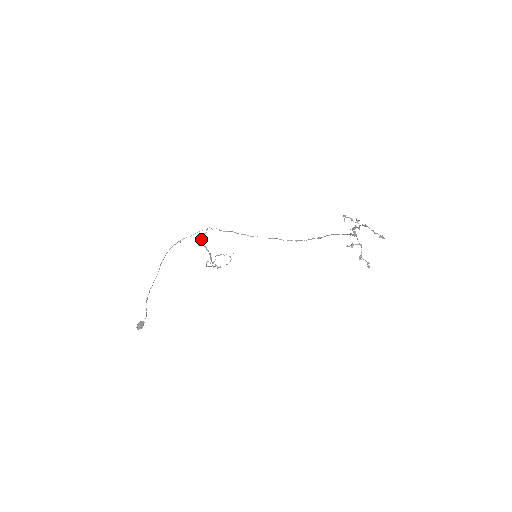
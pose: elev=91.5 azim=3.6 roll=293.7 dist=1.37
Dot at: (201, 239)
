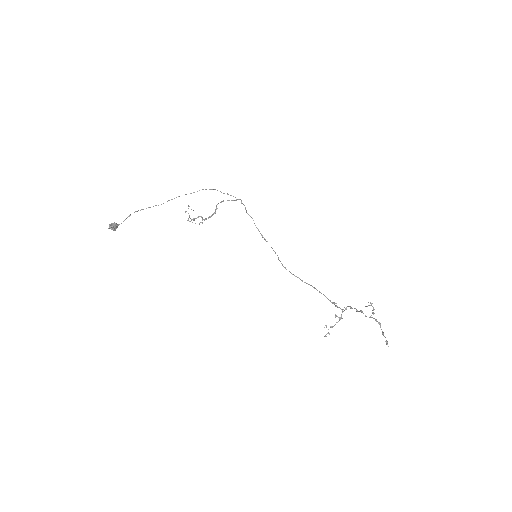
Dot at: (223, 200)
